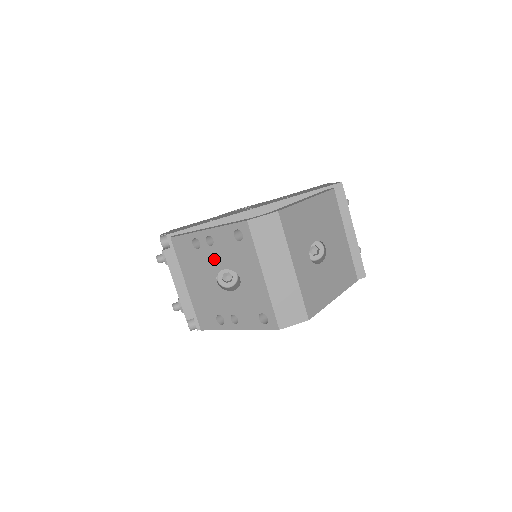
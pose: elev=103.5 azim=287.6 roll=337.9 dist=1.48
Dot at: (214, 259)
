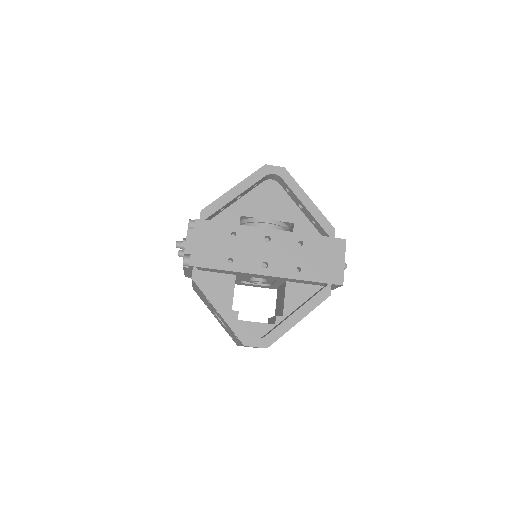
Dot at: (216, 313)
